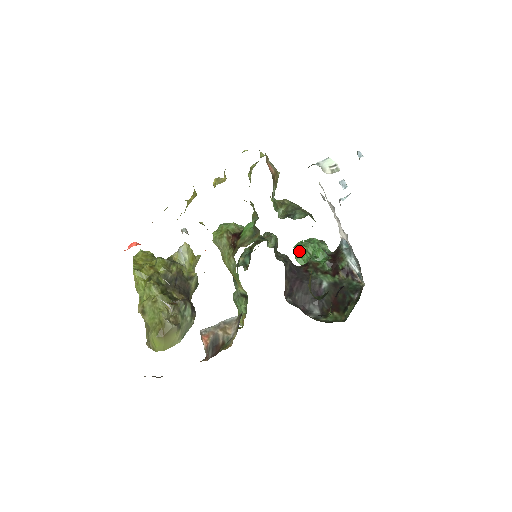
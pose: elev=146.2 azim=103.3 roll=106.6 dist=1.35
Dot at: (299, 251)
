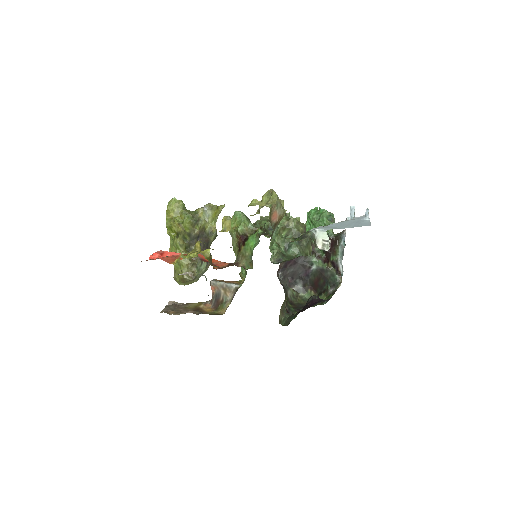
Dot at: (309, 222)
